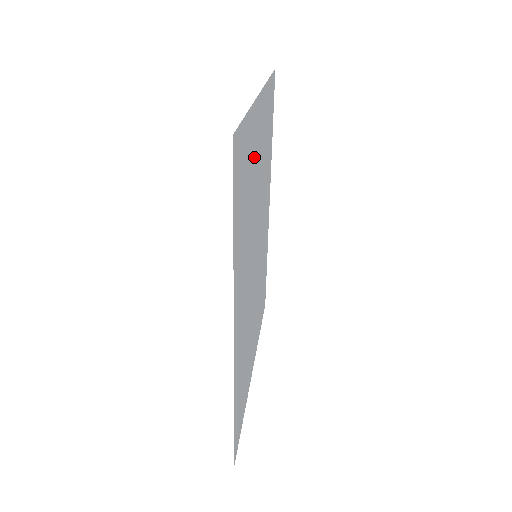
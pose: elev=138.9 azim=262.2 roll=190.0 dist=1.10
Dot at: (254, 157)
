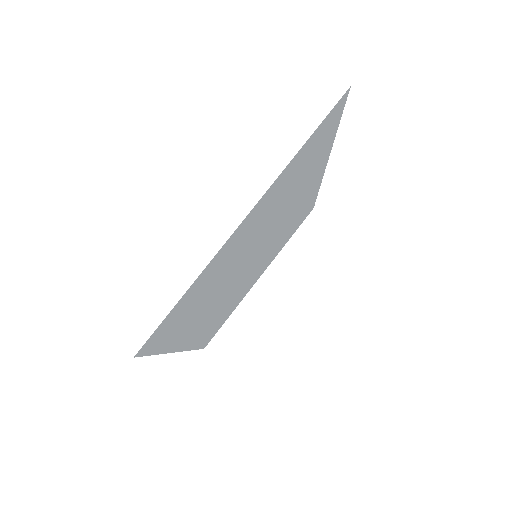
Dot at: (229, 258)
